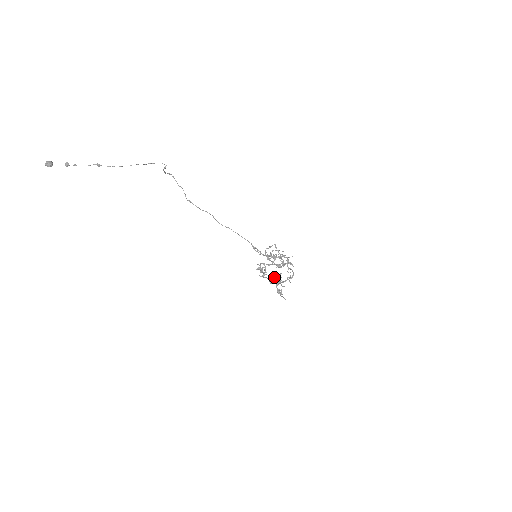
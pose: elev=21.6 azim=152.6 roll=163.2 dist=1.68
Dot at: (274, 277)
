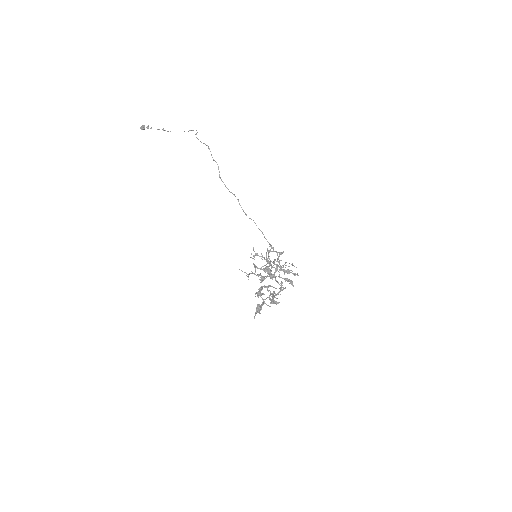
Dot at: (260, 287)
